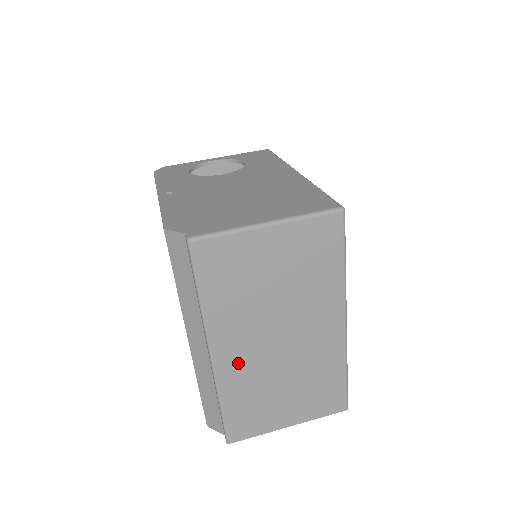
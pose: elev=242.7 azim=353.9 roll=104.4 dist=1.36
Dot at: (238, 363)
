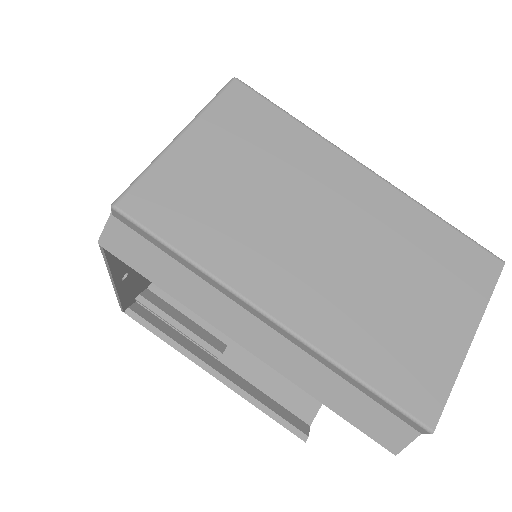
Dot at: (312, 302)
